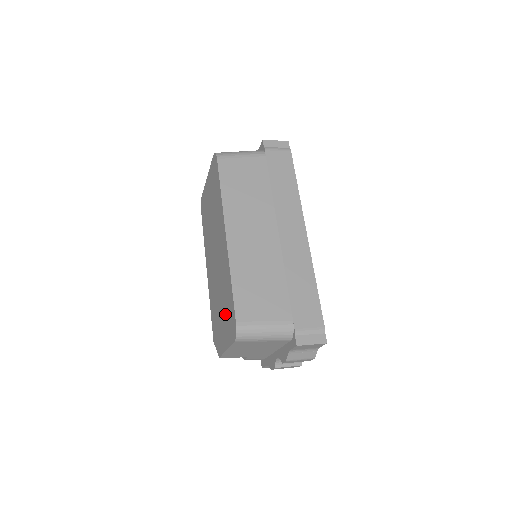
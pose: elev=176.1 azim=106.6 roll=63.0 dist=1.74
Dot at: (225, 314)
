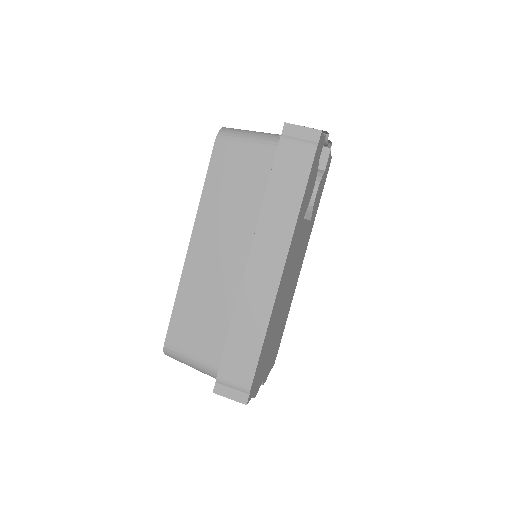
Dot at: occluded
